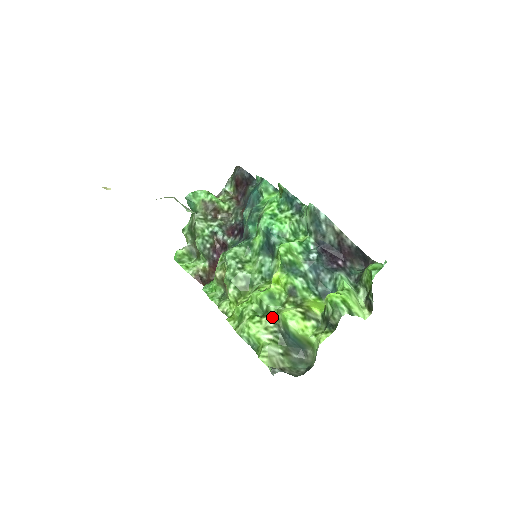
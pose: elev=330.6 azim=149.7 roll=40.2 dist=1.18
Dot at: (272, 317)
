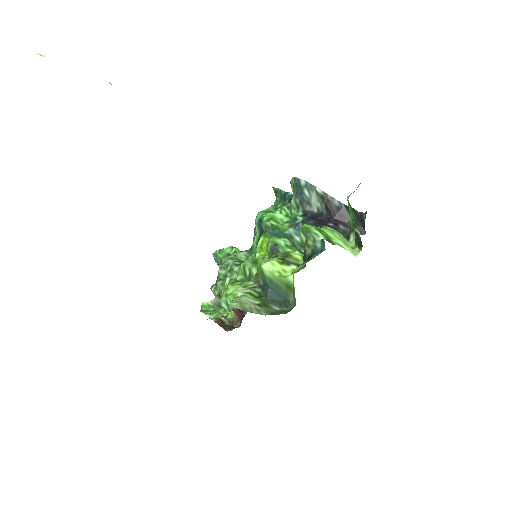
Dot at: (254, 278)
